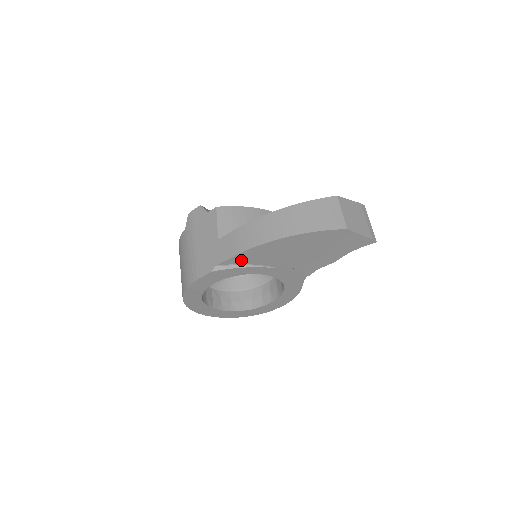
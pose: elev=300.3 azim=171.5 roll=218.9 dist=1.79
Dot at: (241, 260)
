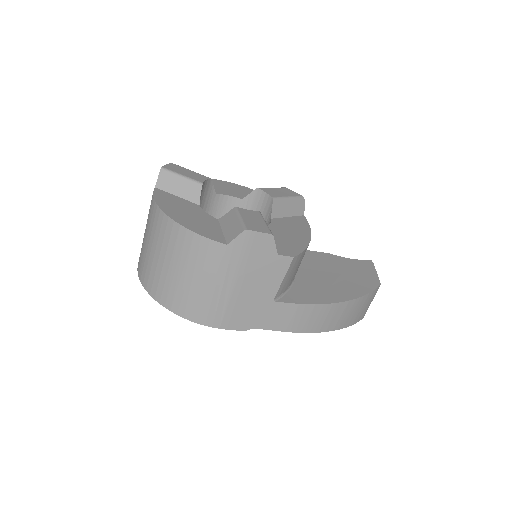
Dot at: occluded
